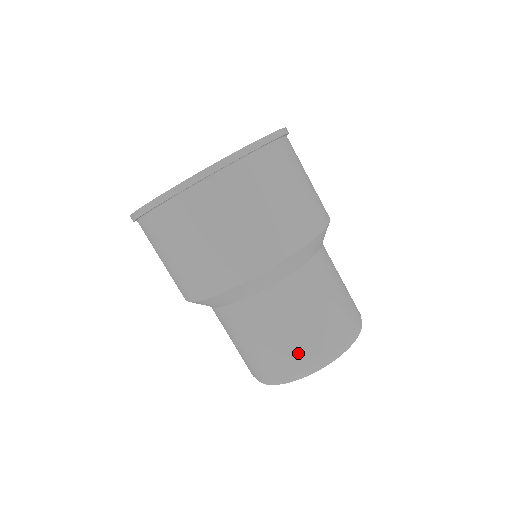
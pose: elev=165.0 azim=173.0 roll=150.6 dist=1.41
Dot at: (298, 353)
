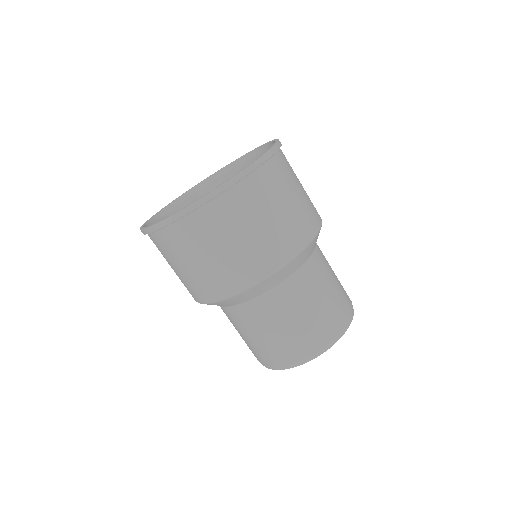
Dot at: (254, 352)
